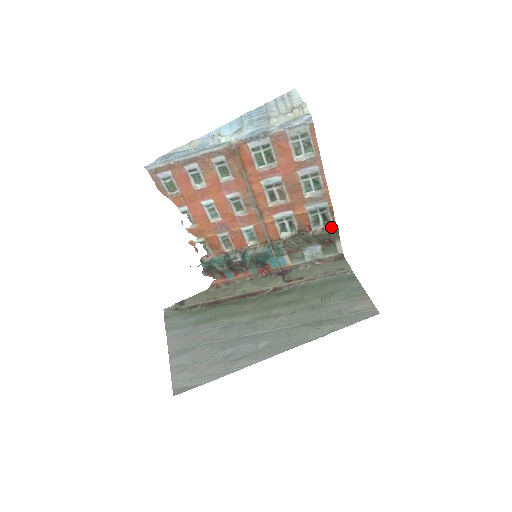
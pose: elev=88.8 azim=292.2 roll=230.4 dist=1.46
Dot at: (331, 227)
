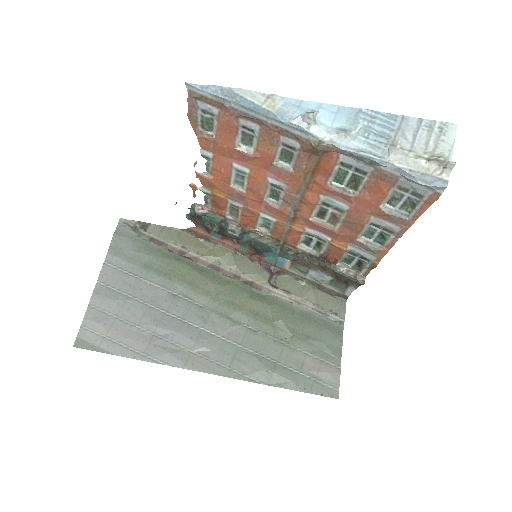
Dot at: (358, 276)
